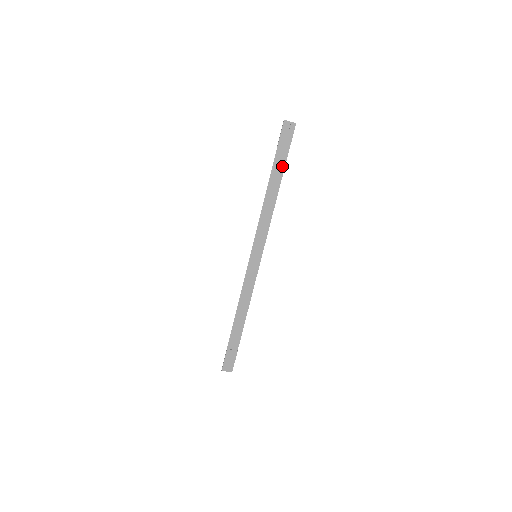
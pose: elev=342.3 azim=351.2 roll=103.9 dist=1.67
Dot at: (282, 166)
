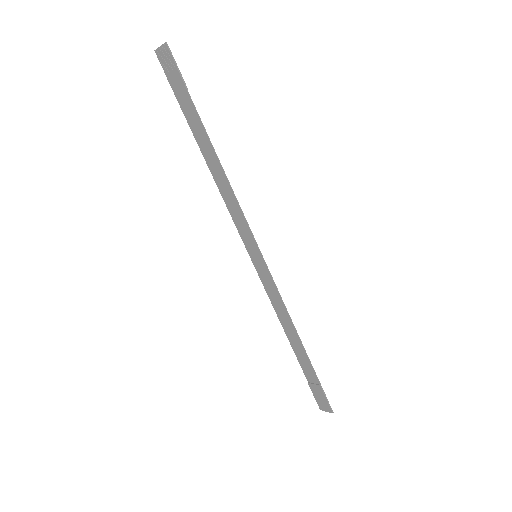
Dot at: (196, 117)
